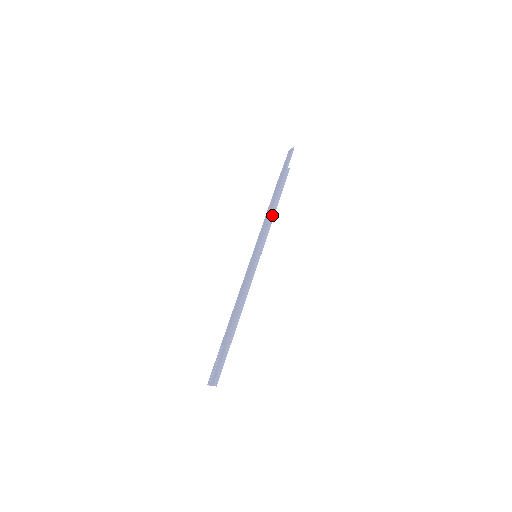
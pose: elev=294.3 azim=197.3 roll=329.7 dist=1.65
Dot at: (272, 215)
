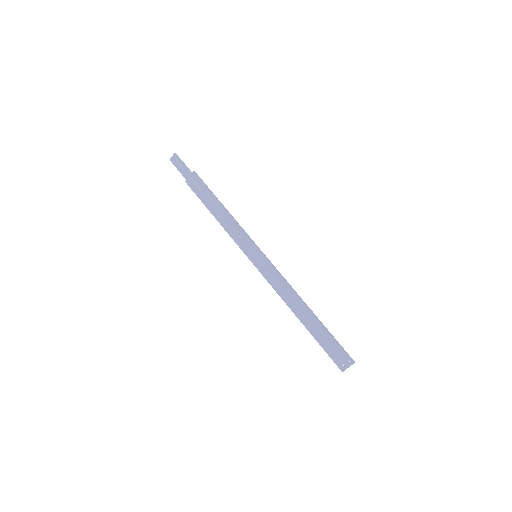
Dot at: (231, 216)
